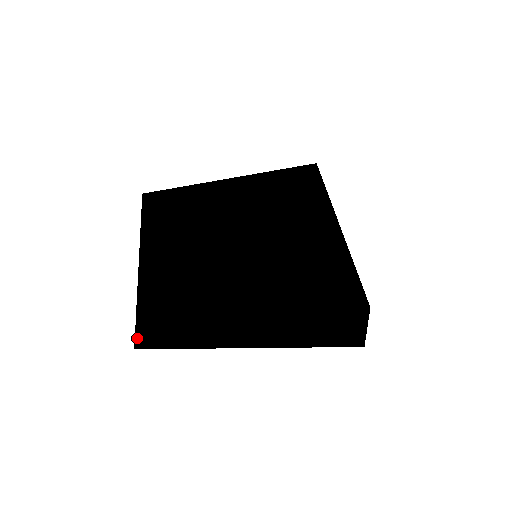
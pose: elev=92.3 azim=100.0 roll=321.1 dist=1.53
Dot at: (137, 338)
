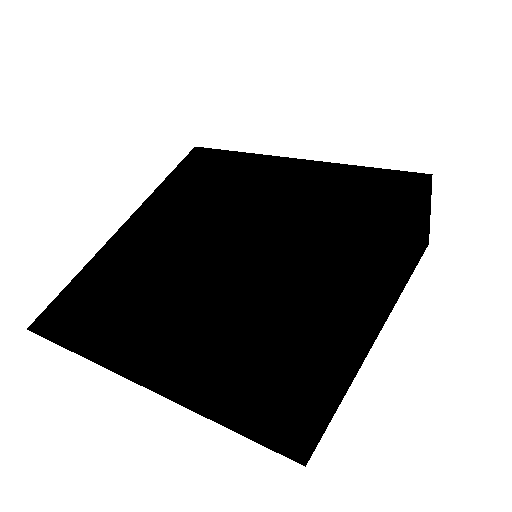
Dot at: (286, 452)
